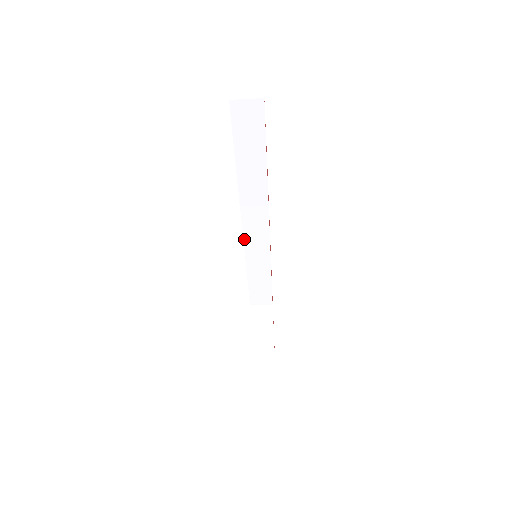
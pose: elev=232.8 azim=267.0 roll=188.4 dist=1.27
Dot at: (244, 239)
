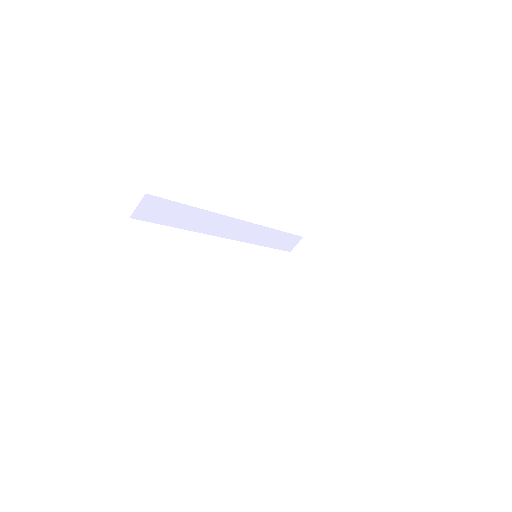
Dot at: (239, 240)
